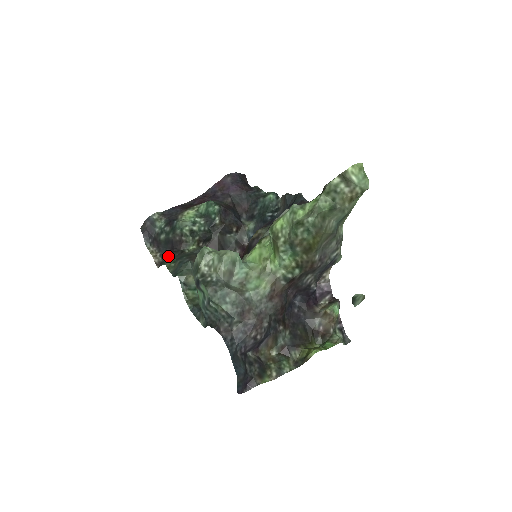
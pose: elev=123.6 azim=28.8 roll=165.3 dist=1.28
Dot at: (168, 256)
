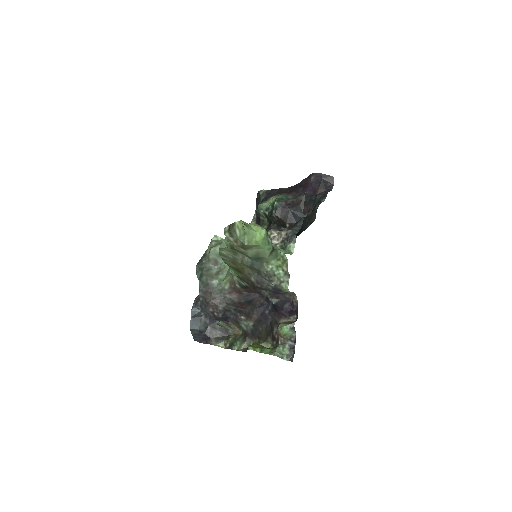
Dot at: occluded
